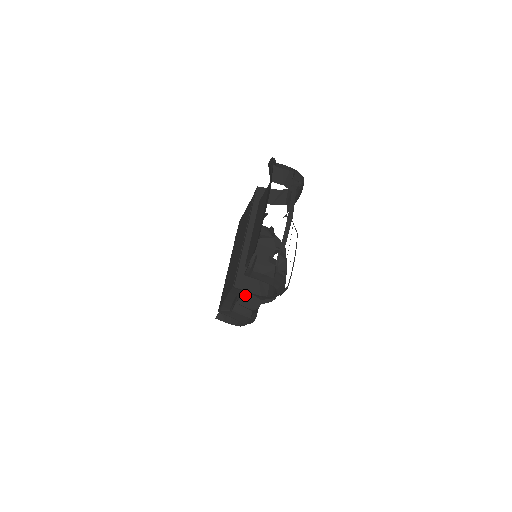
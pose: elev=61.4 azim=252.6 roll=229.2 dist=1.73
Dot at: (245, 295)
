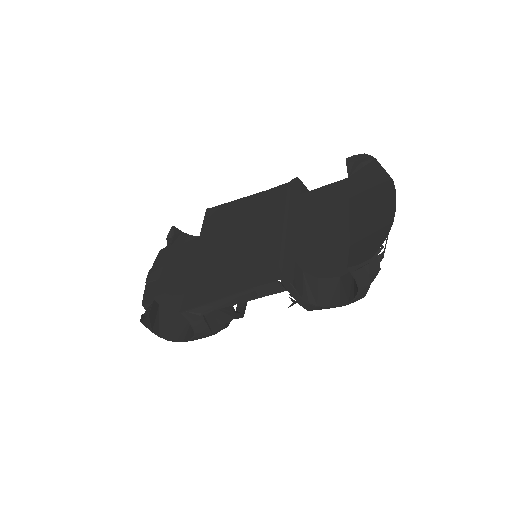
Dot at: occluded
